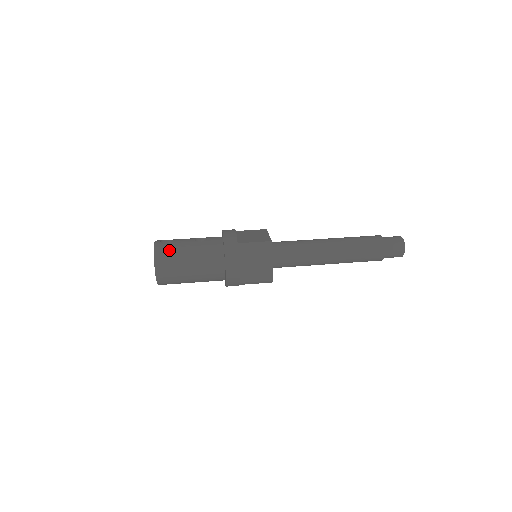
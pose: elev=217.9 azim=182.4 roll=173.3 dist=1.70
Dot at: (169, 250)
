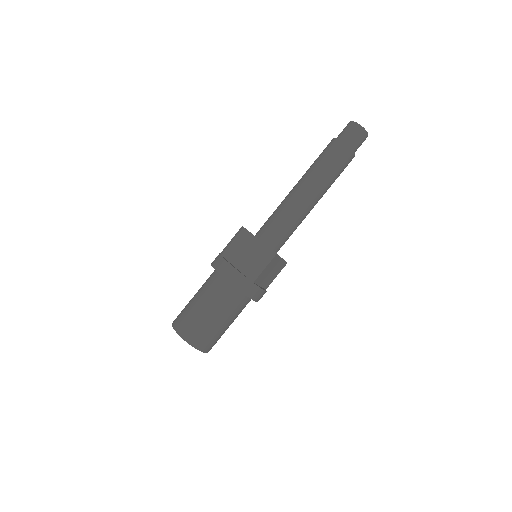
Dot at: (181, 312)
